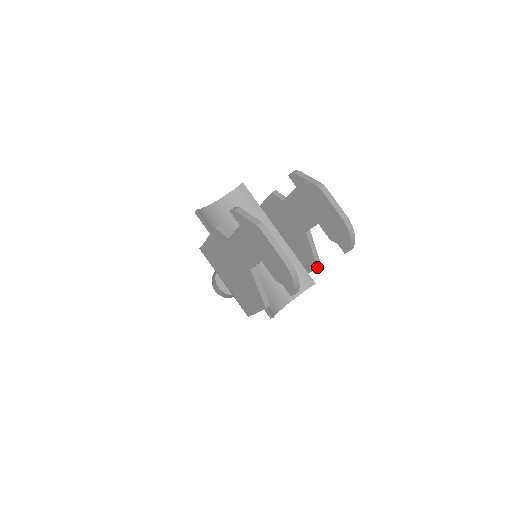
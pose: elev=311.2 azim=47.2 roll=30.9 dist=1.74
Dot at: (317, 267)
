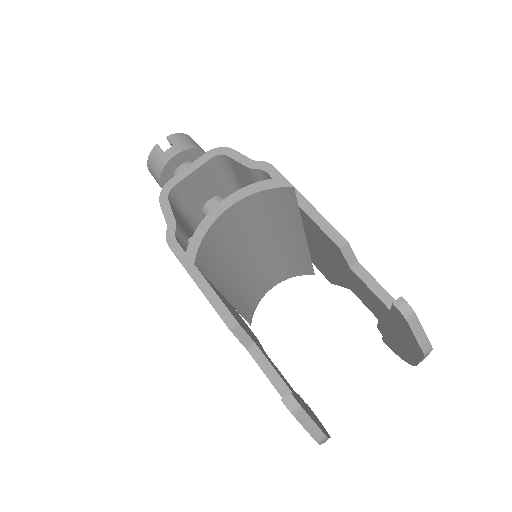
Dot at: (331, 283)
